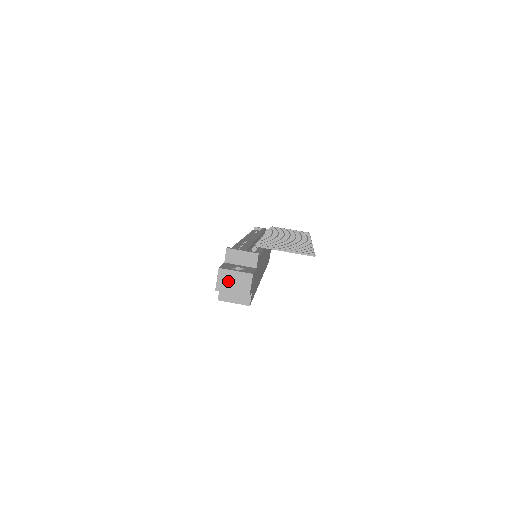
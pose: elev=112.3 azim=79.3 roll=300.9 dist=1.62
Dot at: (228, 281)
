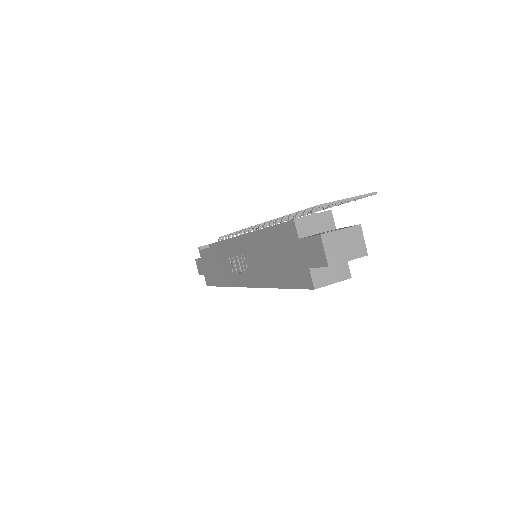
Dot at: (338, 247)
